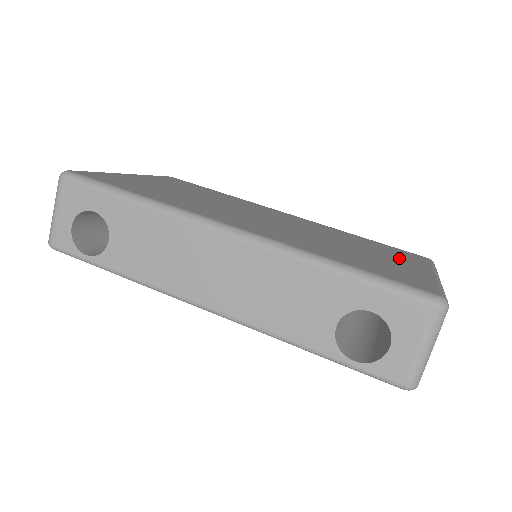
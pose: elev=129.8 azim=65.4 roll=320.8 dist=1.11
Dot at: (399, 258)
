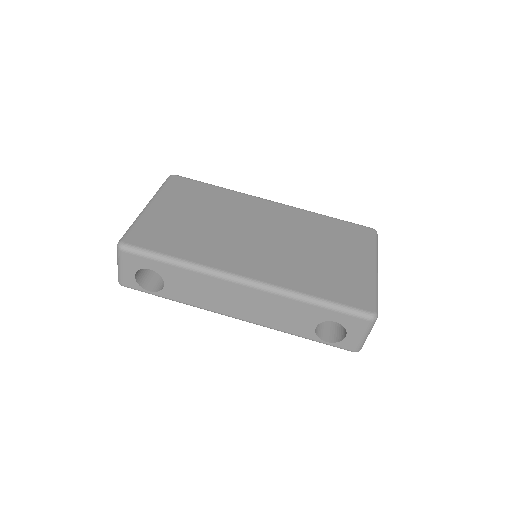
Dot at: (352, 251)
